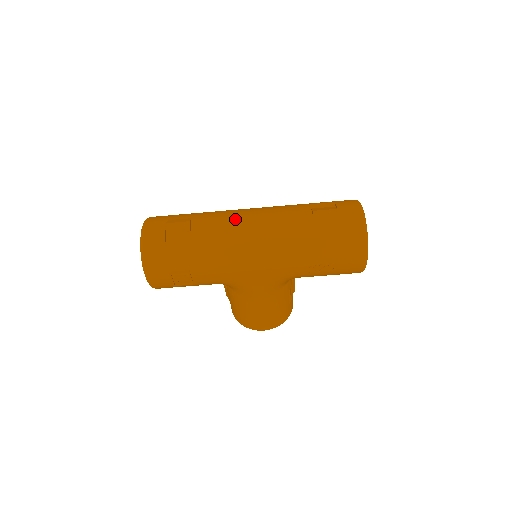
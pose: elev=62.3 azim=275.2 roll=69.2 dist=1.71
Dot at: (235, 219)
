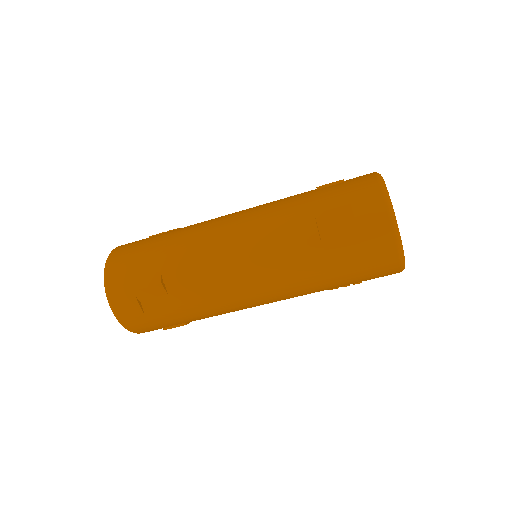
Dot at: (218, 268)
